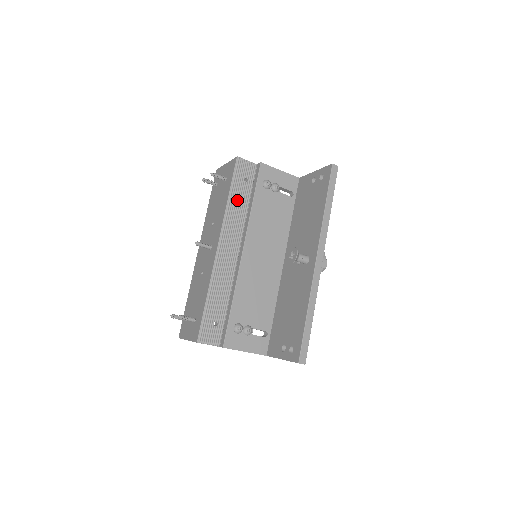
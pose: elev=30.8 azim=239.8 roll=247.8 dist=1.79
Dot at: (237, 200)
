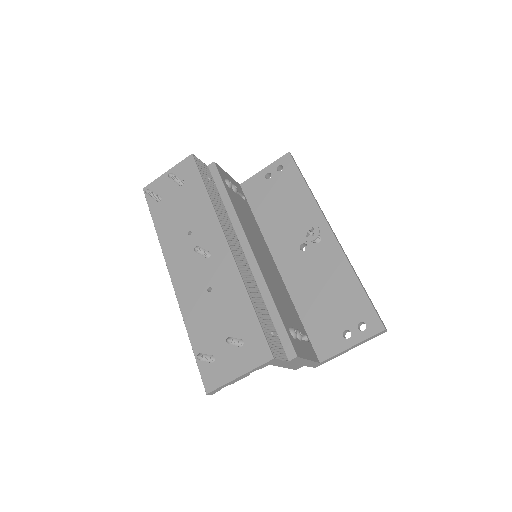
Dot at: (214, 197)
